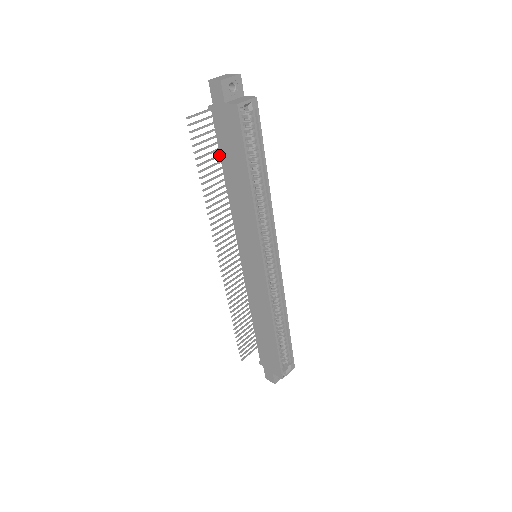
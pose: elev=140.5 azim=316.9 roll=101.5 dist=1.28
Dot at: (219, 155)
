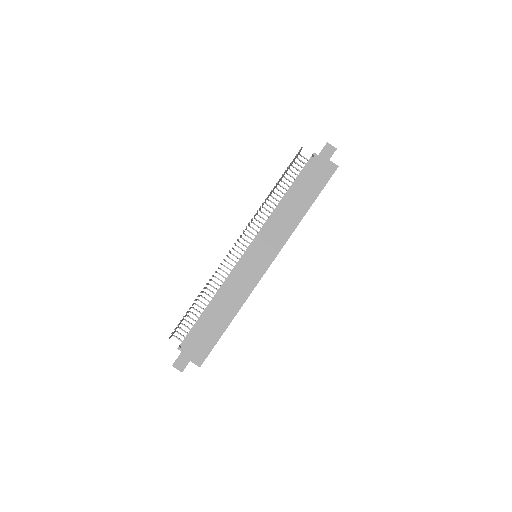
Dot at: occluded
